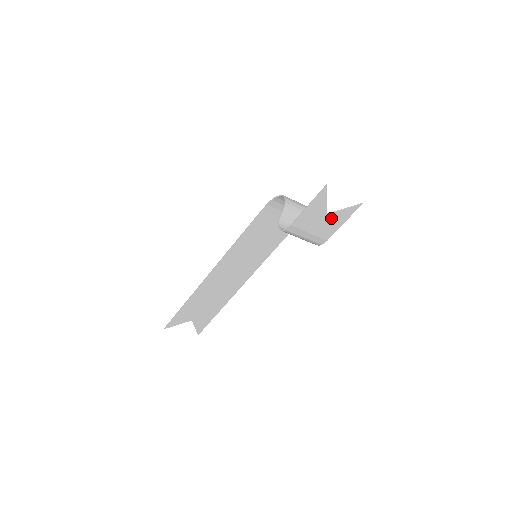
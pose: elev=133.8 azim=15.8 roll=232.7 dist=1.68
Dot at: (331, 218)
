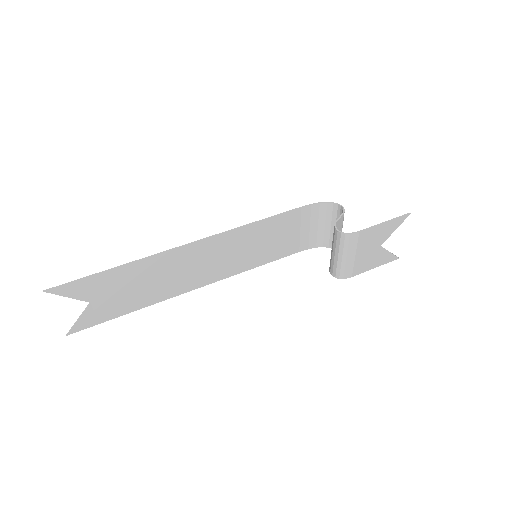
Dot at: (377, 253)
